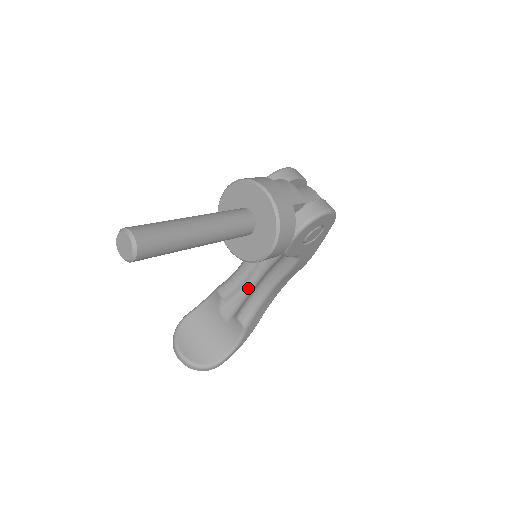
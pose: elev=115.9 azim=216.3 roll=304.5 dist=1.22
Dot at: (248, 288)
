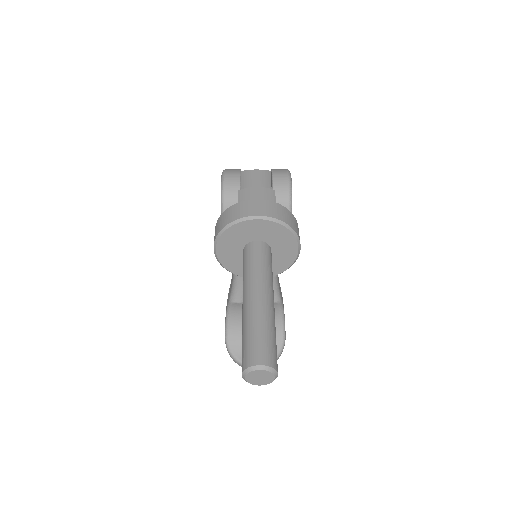
Dot at: occluded
